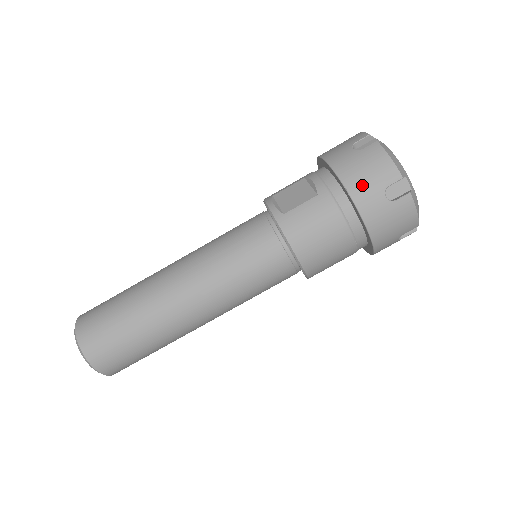
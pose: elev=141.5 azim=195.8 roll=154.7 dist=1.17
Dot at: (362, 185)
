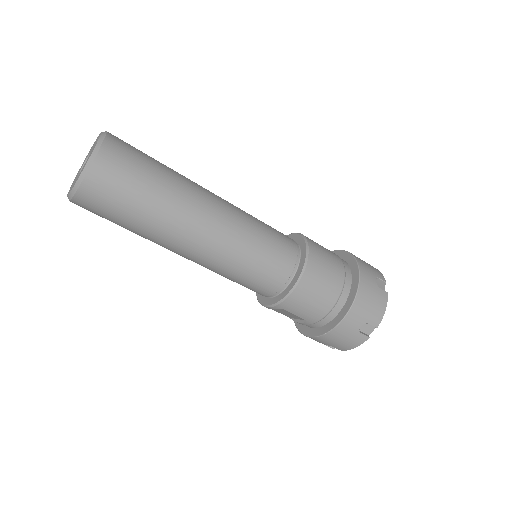
Dot at: (364, 264)
